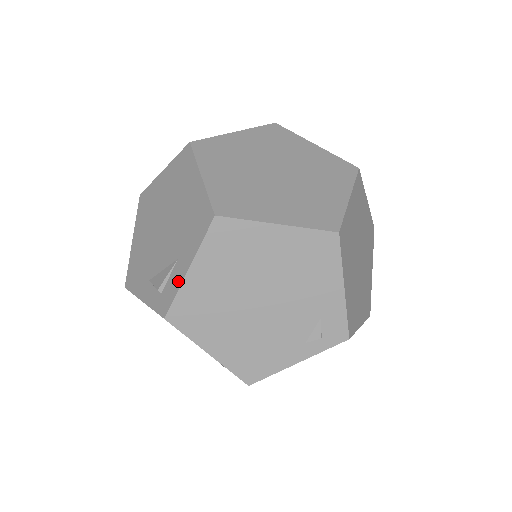
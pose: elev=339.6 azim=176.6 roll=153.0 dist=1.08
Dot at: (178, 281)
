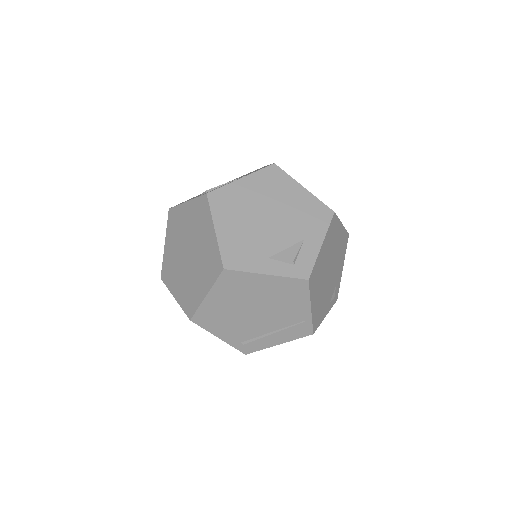
Dot at: (314, 253)
